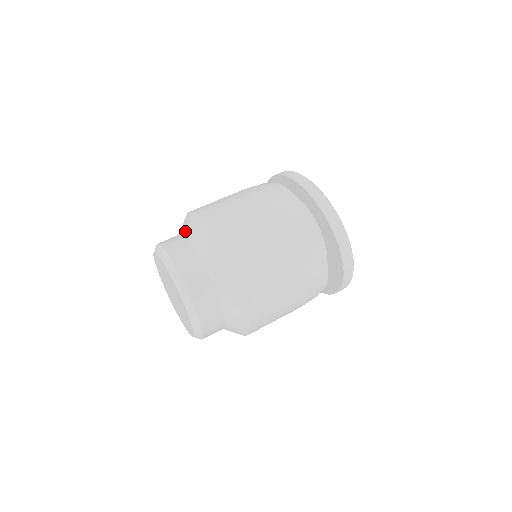
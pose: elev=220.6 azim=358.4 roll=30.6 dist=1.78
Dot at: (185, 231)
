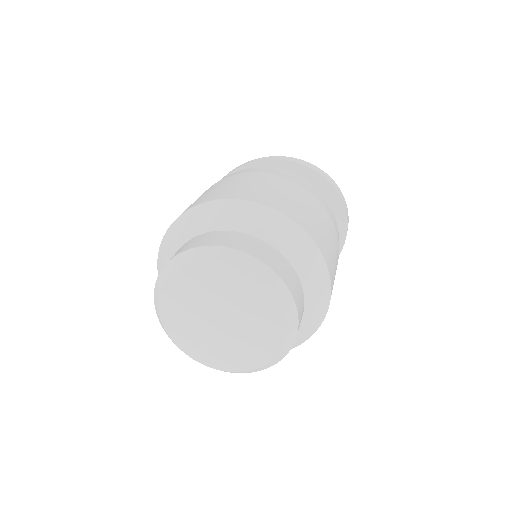
Dot at: (171, 255)
